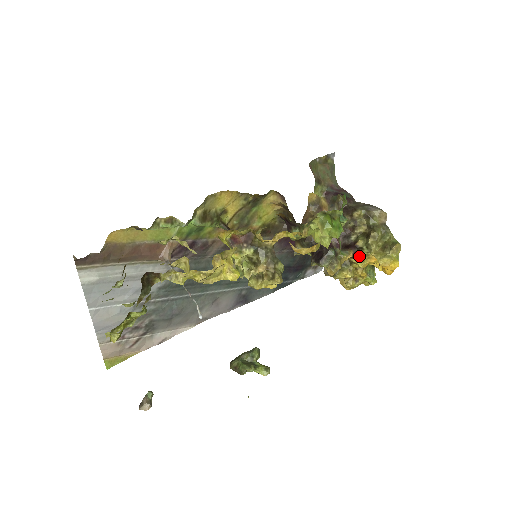
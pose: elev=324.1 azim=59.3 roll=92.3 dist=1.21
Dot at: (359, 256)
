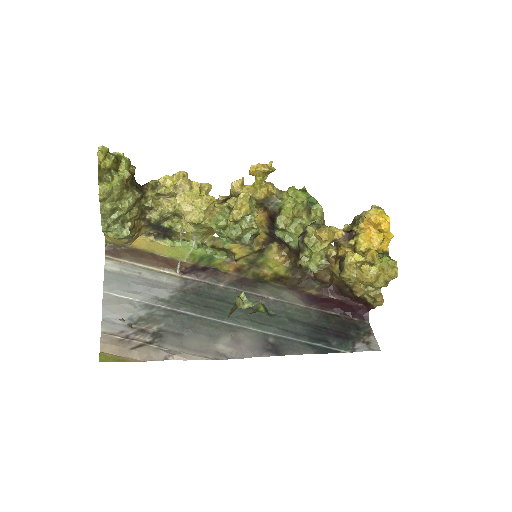
Dot at: (352, 232)
